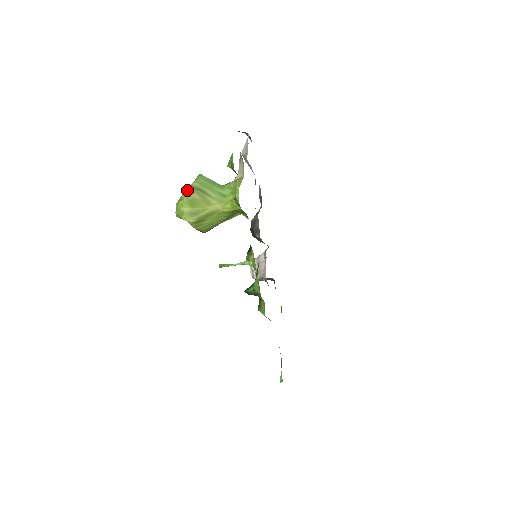
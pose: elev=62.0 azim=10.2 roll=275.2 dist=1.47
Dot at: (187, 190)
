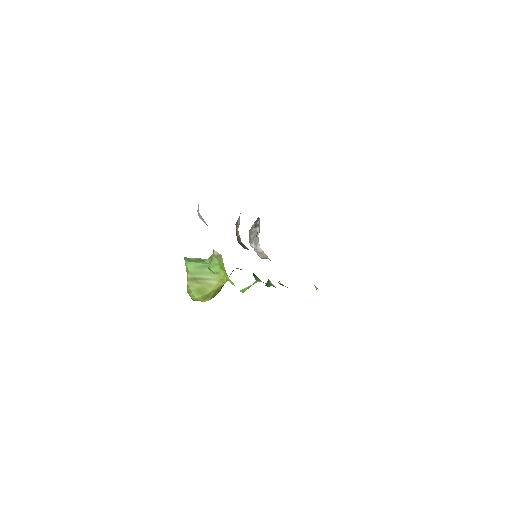
Dot at: (188, 284)
